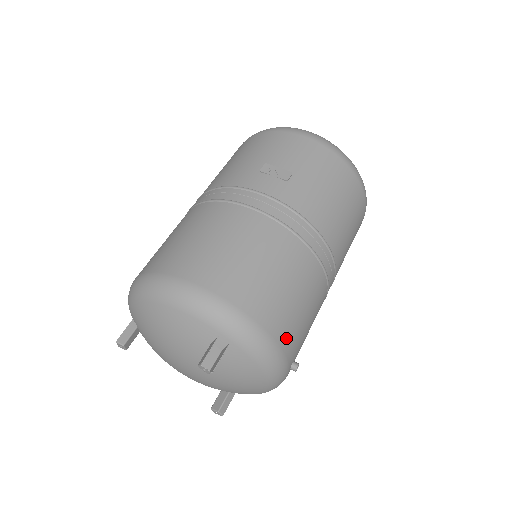
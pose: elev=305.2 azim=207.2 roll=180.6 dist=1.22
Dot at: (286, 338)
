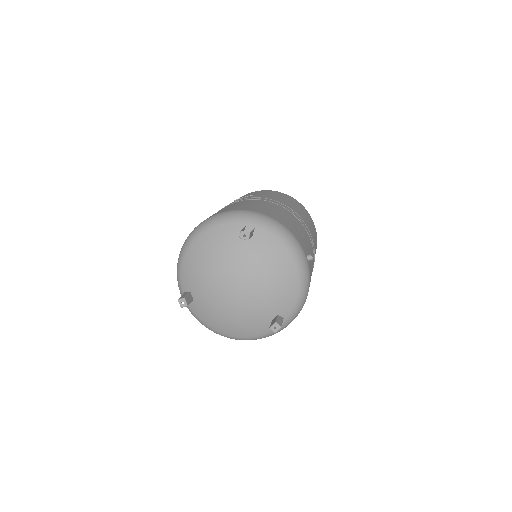
Dot at: (291, 229)
